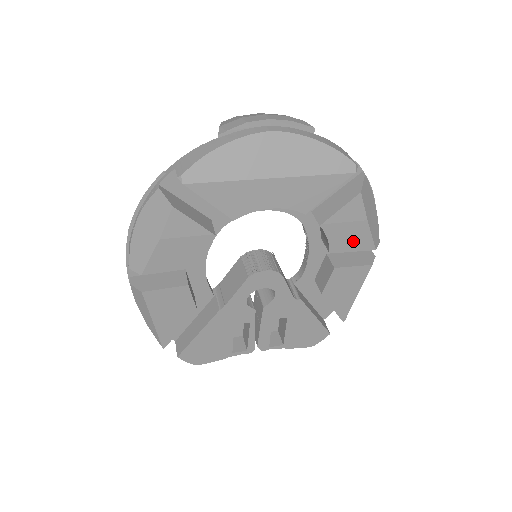
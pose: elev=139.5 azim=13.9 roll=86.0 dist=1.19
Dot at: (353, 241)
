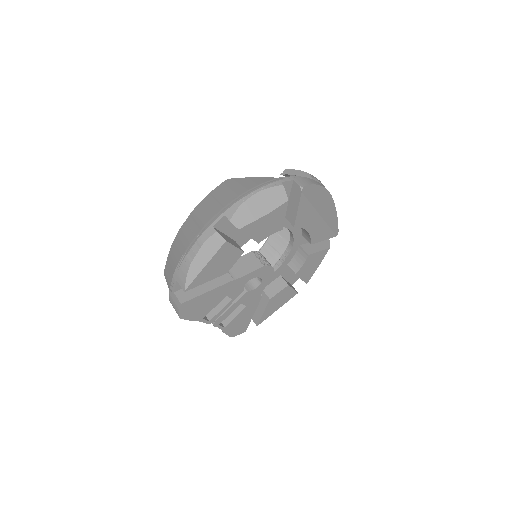
Dot at: (307, 273)
